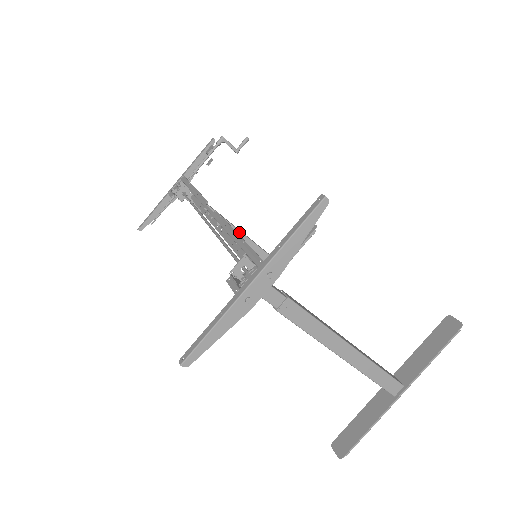
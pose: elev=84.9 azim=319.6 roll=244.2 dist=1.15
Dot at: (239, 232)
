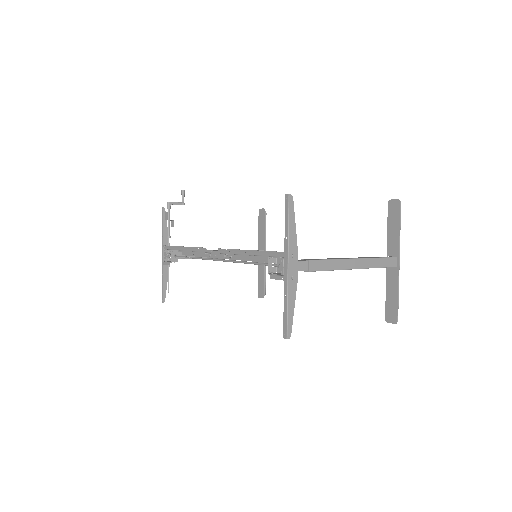
Dot at: occluded
